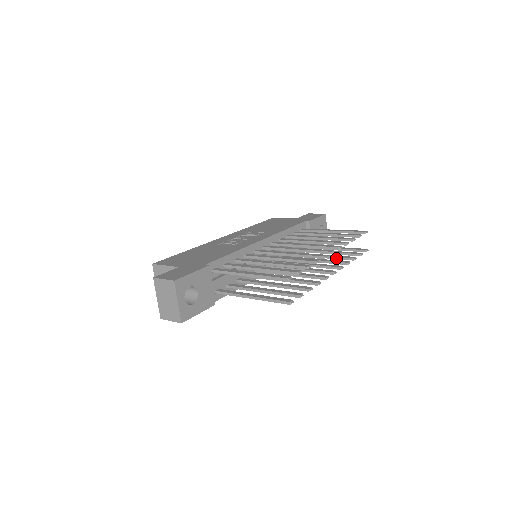
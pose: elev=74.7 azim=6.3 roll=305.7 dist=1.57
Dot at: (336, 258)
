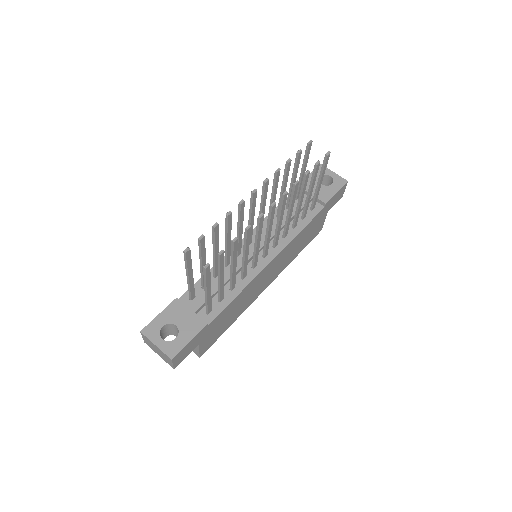
Dot at: (302, 189)
